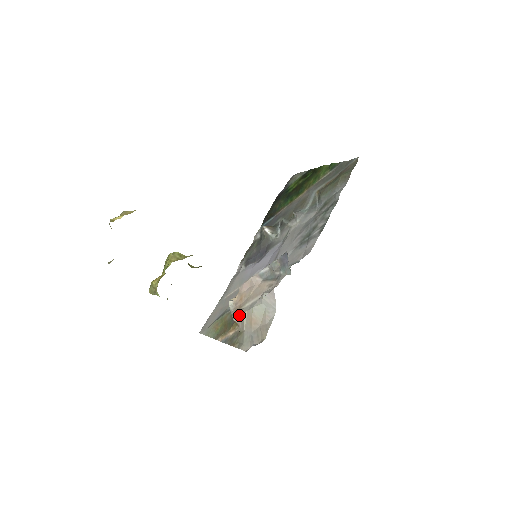
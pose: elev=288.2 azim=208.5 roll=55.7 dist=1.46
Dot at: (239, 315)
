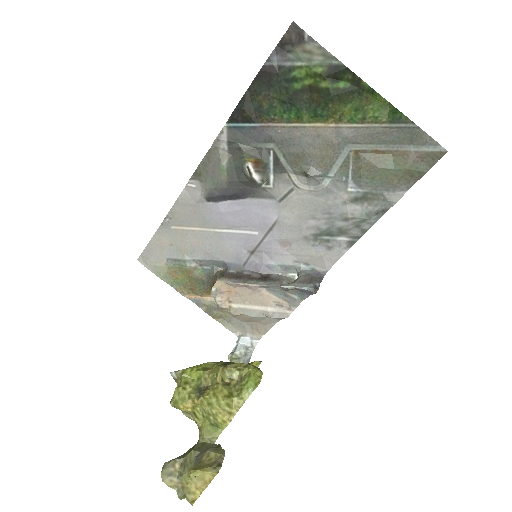
Dot at: occluded
